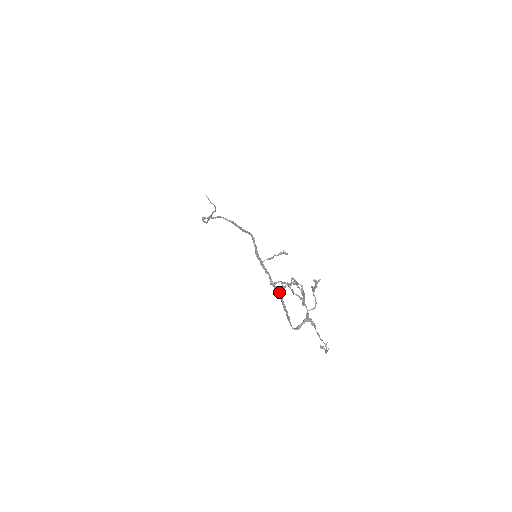
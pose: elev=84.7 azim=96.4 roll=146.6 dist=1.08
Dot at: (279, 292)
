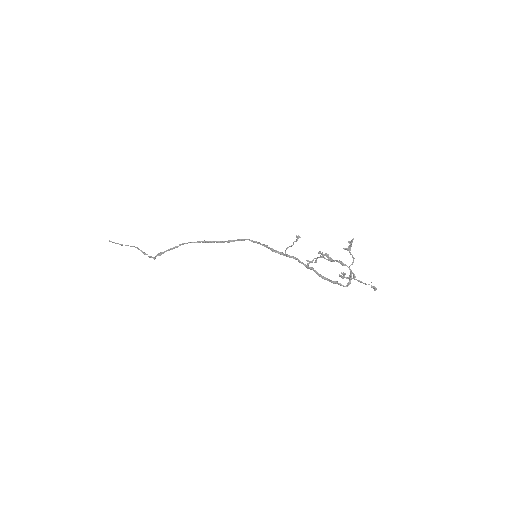
Dot at: (313, 268)
